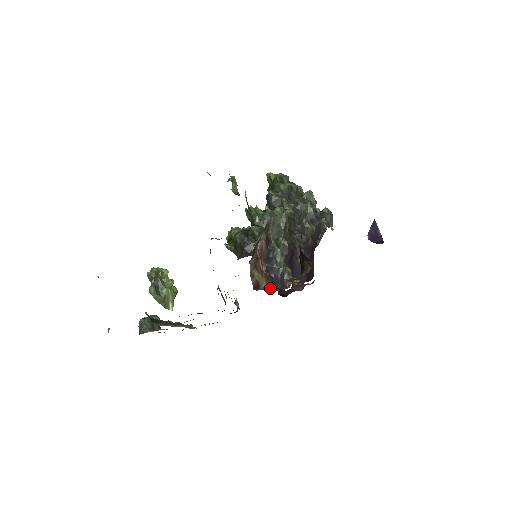
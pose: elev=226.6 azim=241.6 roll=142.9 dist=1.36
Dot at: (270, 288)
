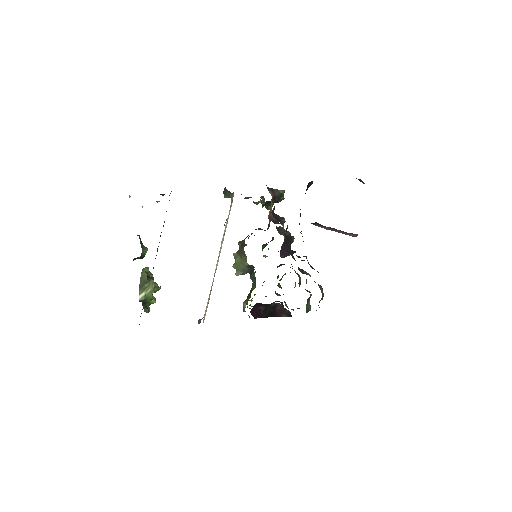
Dot at: occluded
